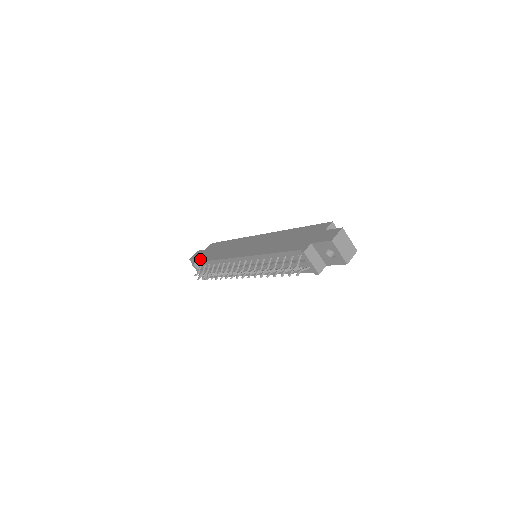
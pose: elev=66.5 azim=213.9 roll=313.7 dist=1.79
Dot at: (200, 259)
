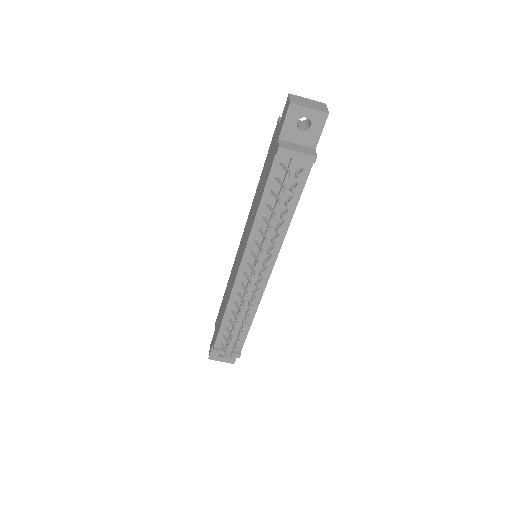
Dot at: (215, 338)
